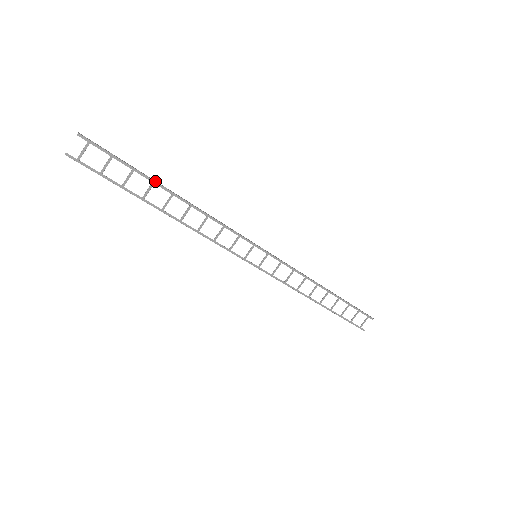
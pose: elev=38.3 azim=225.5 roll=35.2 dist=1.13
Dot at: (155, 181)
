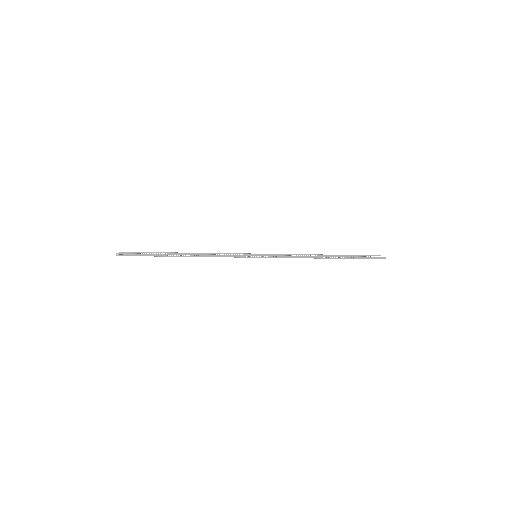
Dot at: (167, 256)
